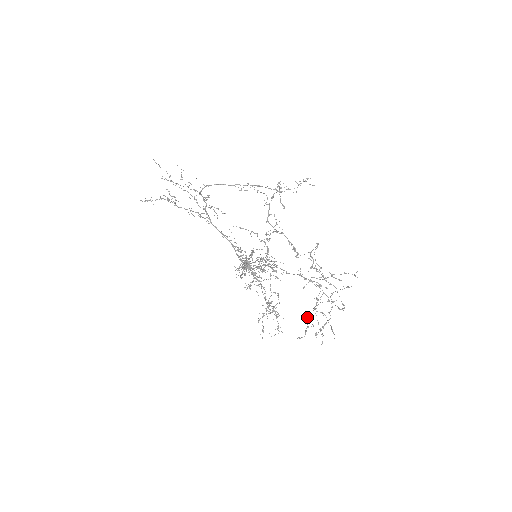
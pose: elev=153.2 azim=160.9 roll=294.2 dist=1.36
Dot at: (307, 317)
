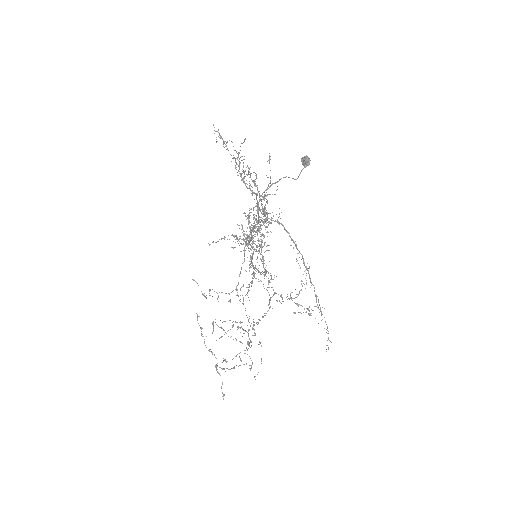
Dot at: (204, 339)
